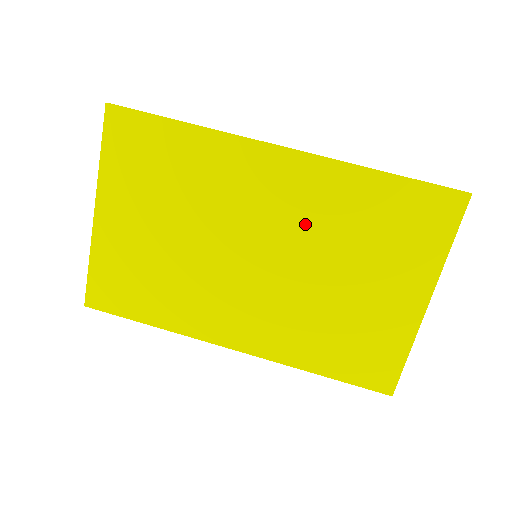
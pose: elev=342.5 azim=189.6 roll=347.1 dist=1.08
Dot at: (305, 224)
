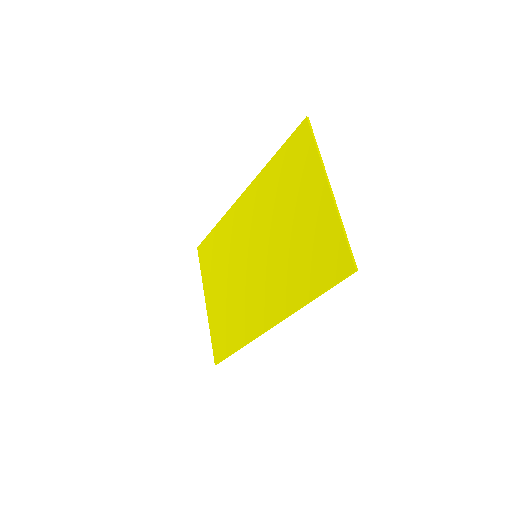
Dot at: (263, 216)
